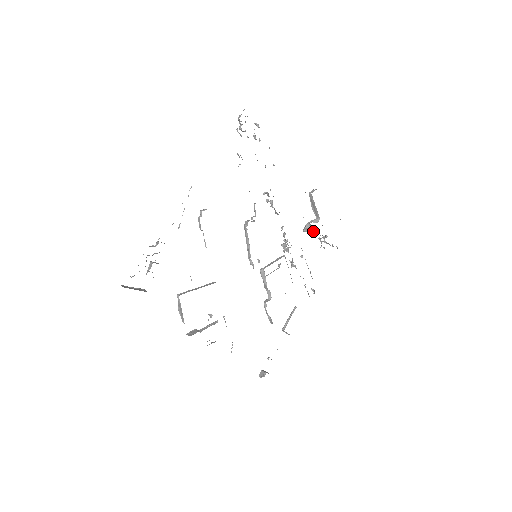
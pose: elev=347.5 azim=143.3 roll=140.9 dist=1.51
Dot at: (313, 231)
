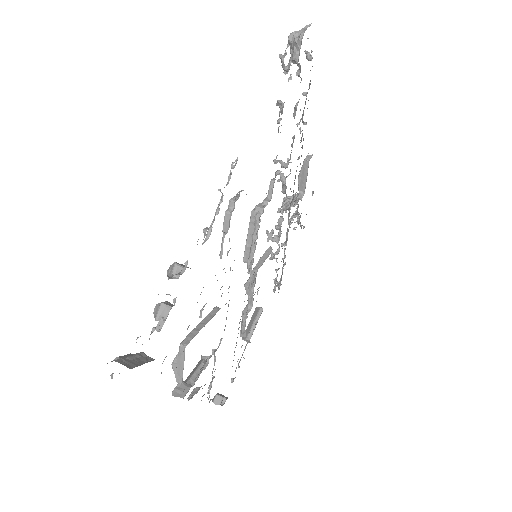
Dot at: occluded
